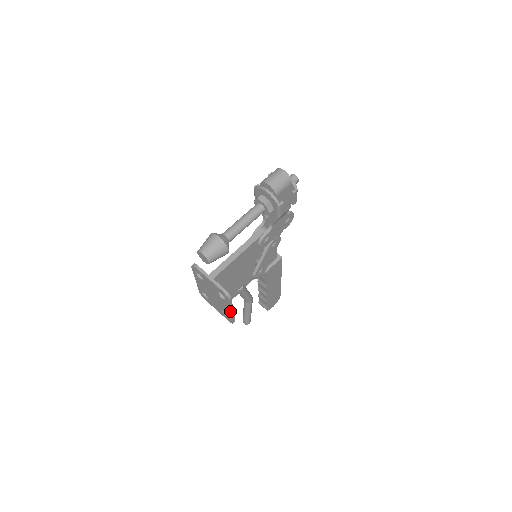
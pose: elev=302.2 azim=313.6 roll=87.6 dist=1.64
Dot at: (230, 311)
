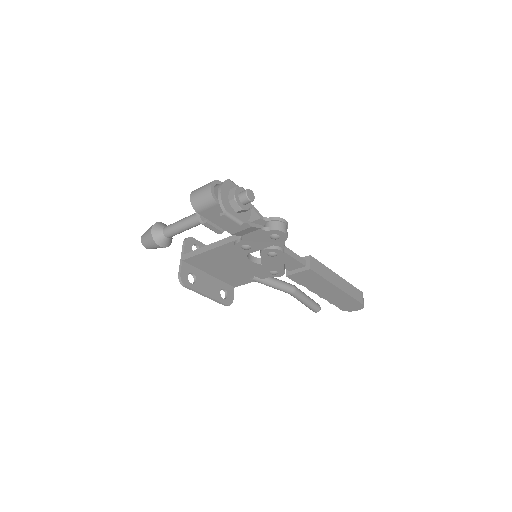
Dot at: (205, 295)
